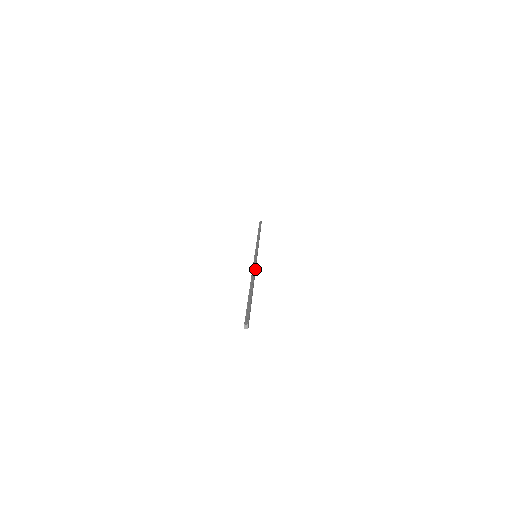
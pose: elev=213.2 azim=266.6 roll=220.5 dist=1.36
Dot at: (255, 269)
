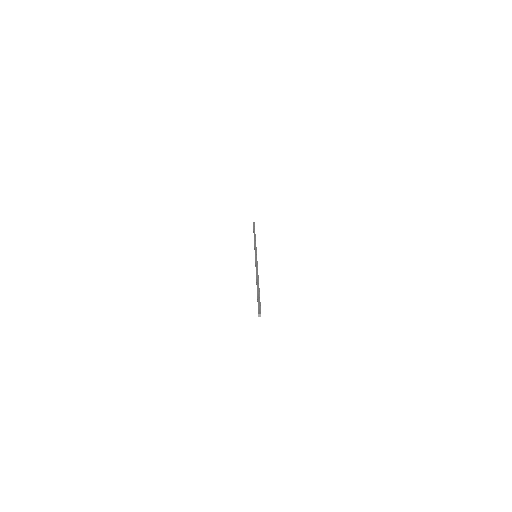
Dot at: occluded
